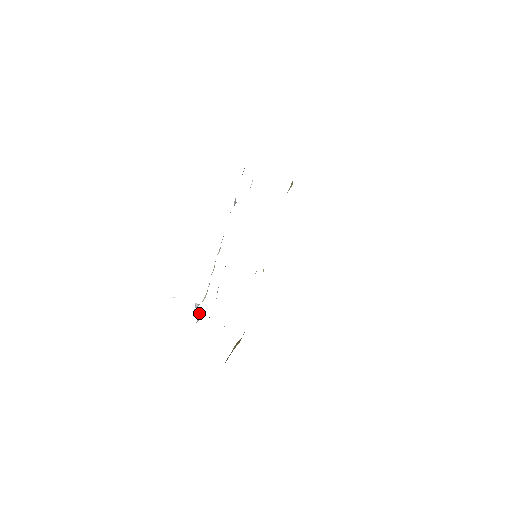
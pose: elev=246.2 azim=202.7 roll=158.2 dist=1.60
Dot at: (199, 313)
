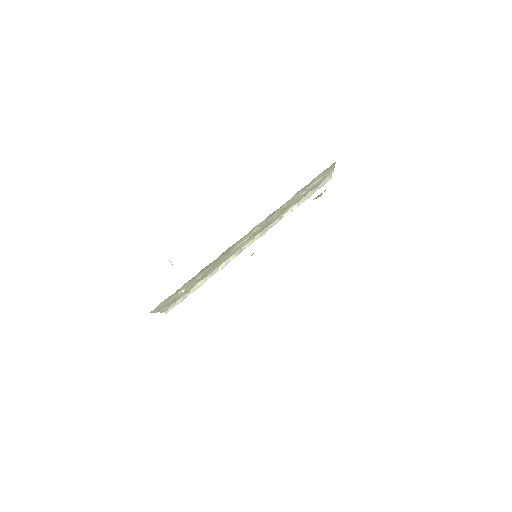
Dot at: occluded
